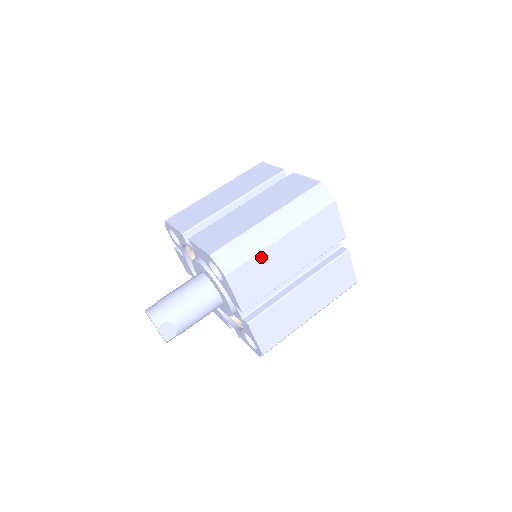
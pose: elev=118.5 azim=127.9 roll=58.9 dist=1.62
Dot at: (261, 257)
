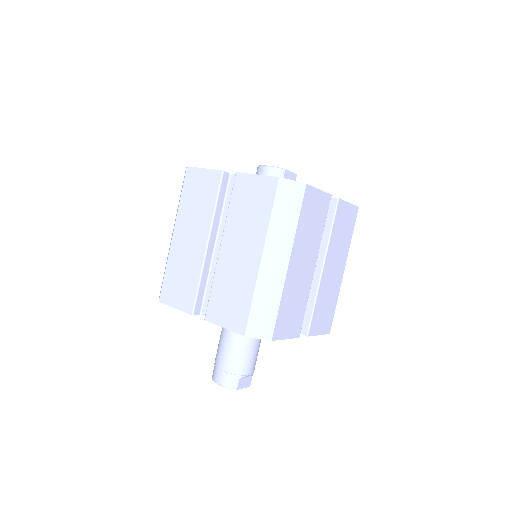
Dot at: (285, 296)
